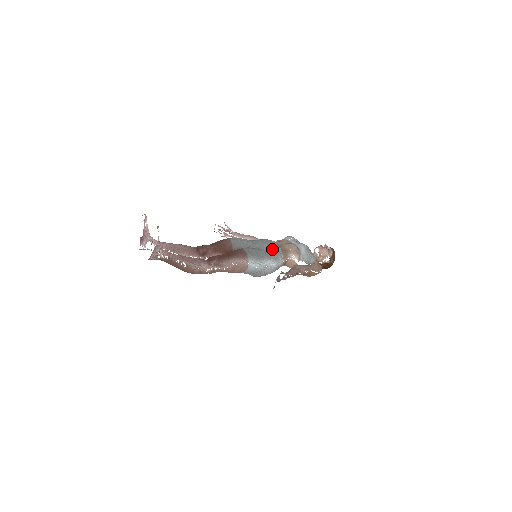
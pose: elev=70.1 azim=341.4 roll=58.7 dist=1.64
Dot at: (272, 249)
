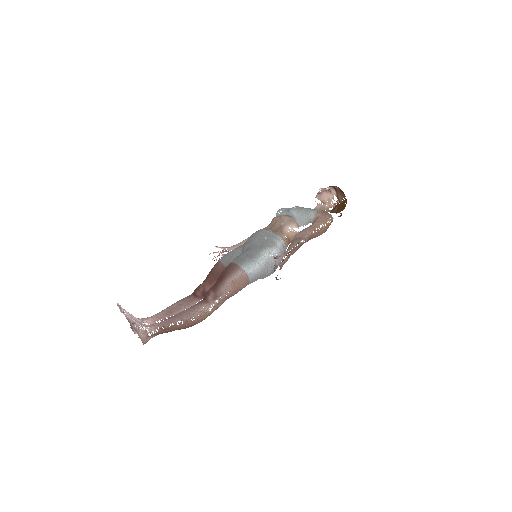
Dot at: (262, 239)
